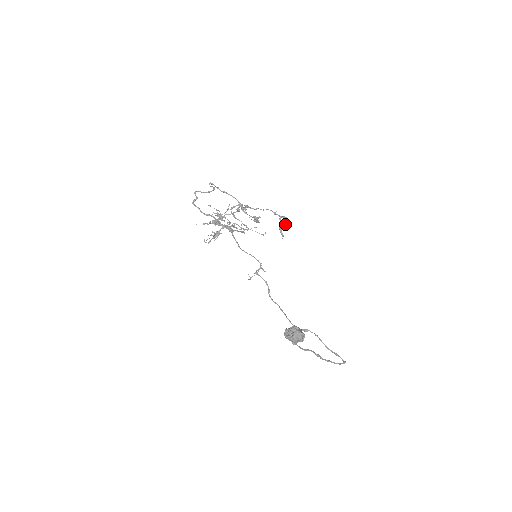
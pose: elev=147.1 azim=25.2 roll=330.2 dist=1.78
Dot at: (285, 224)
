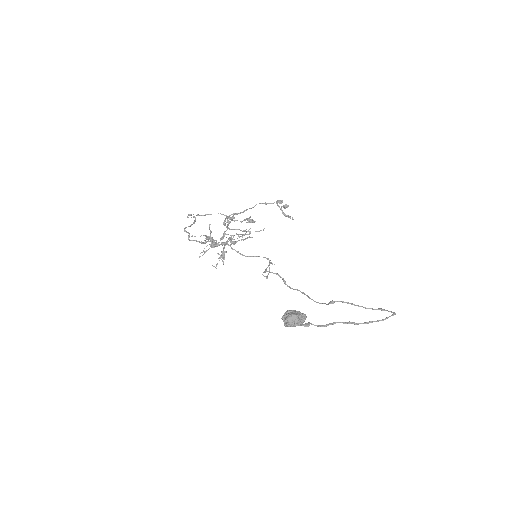
Dot at: (284, 207)
